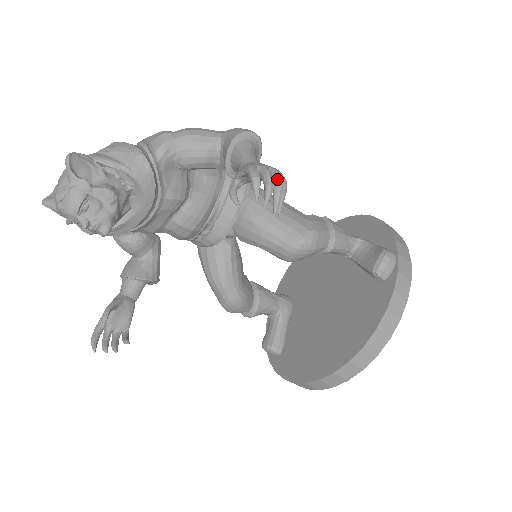
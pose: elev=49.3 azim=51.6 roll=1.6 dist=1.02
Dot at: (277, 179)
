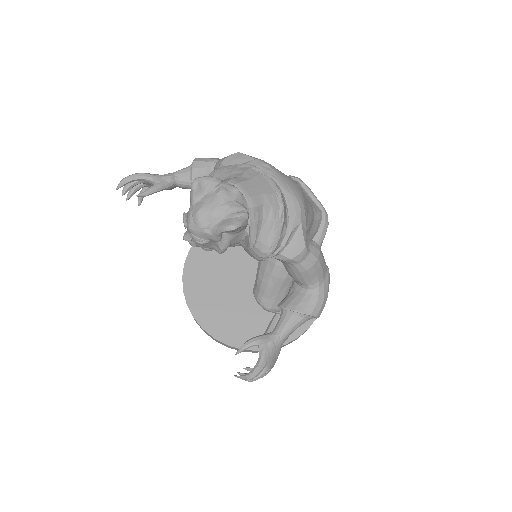
Dot at: (261, 377)
